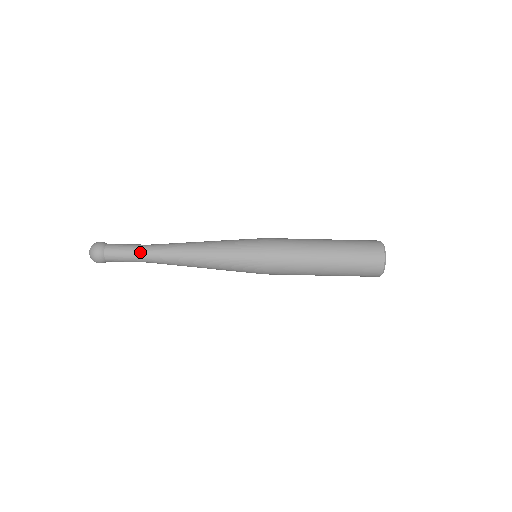
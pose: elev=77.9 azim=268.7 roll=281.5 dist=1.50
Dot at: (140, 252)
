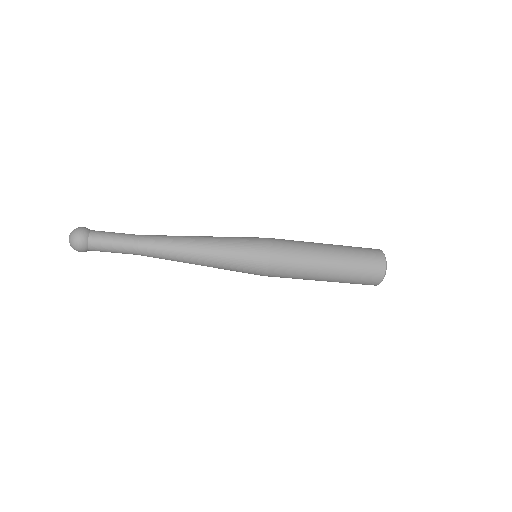
Dot at: (130, 246)
